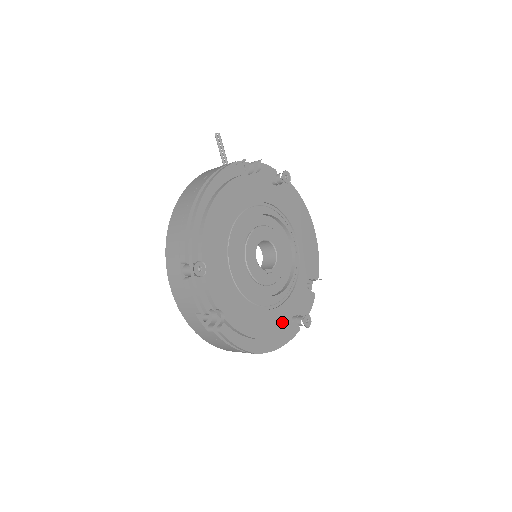
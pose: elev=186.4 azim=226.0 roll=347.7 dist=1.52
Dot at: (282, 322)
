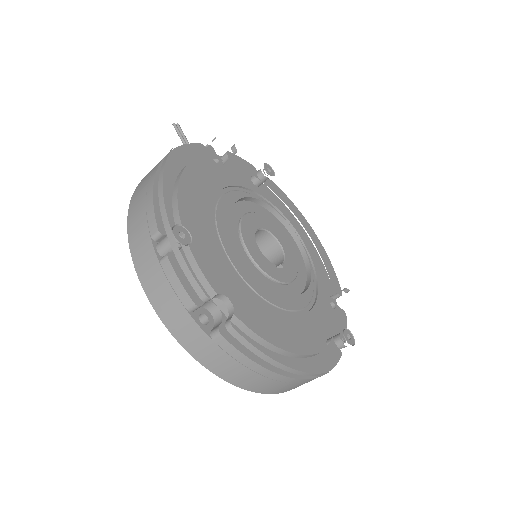
Dot at: (315, 345)
